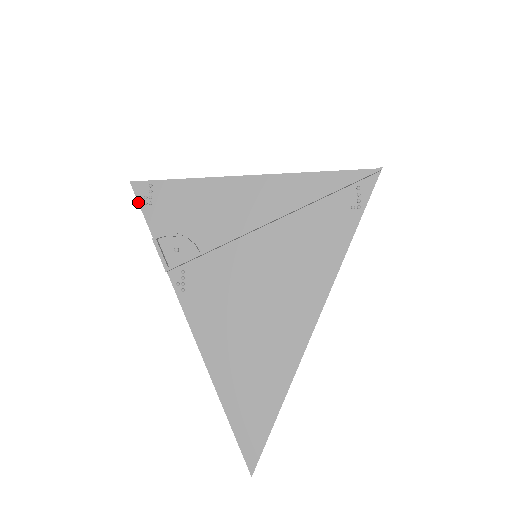
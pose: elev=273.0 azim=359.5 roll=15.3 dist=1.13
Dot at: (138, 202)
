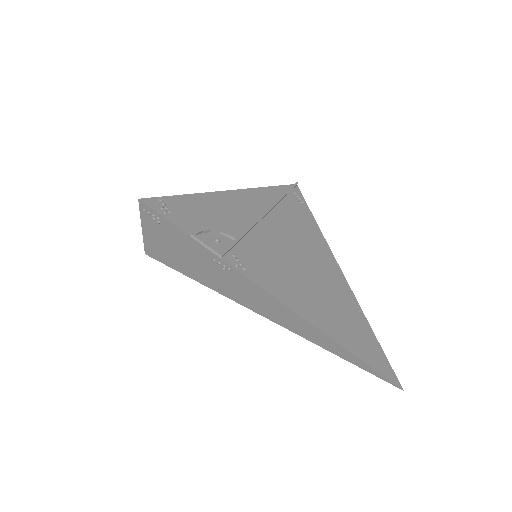
Dot at: (157, 212)
